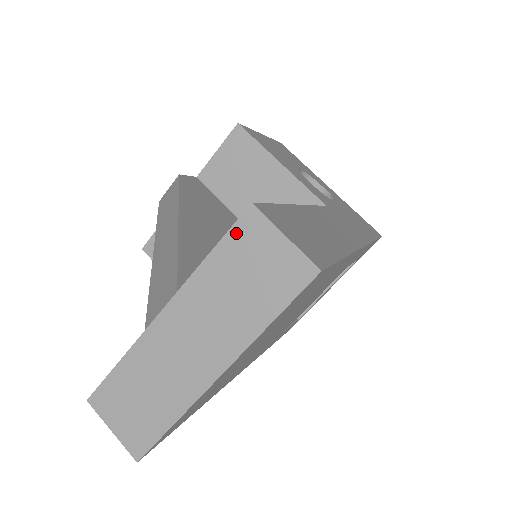
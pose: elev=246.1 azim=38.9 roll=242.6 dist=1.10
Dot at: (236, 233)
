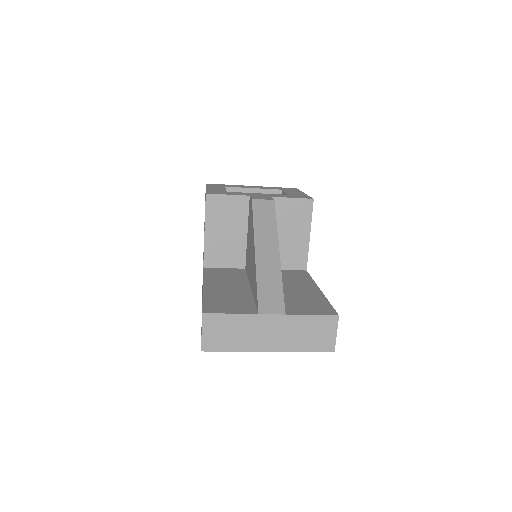
Dot at: (325, 318)
